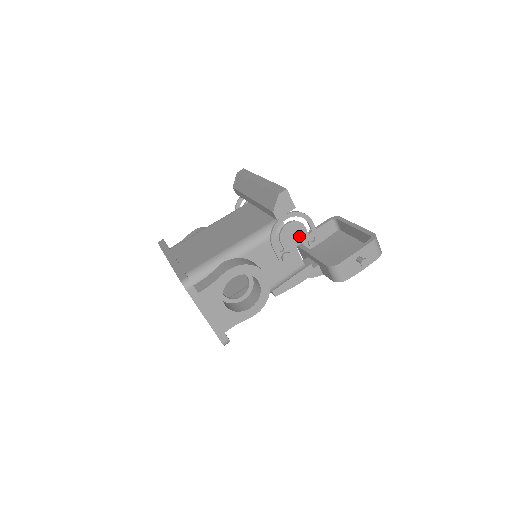
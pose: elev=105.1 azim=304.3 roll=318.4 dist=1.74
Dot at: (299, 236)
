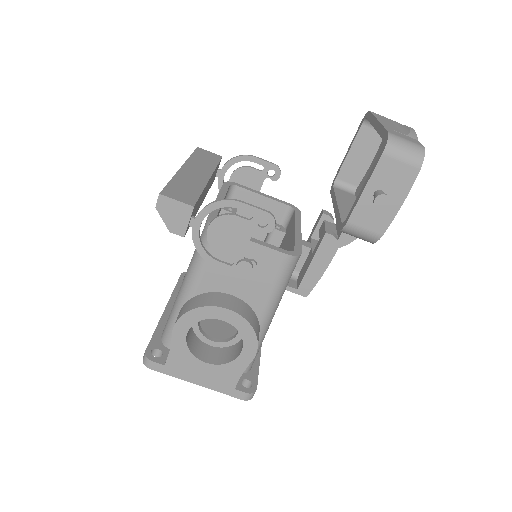
Dot at: (239, 232)
